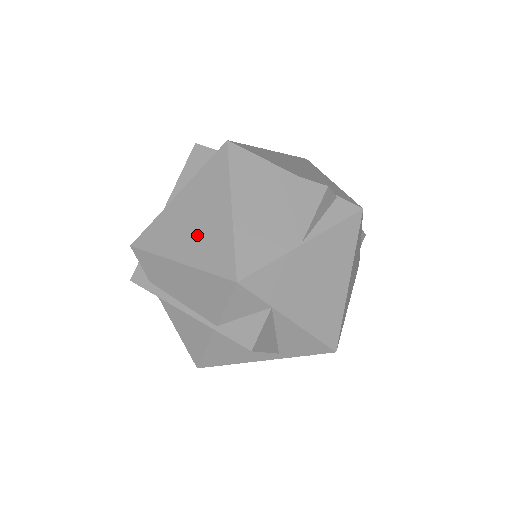
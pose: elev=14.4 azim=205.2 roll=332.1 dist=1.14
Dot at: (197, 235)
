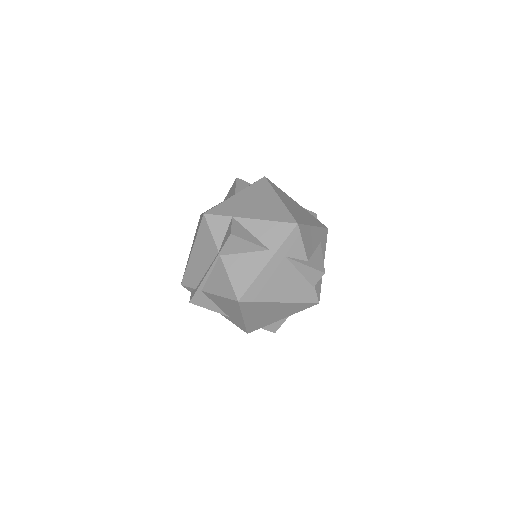
Dot at: occluded
